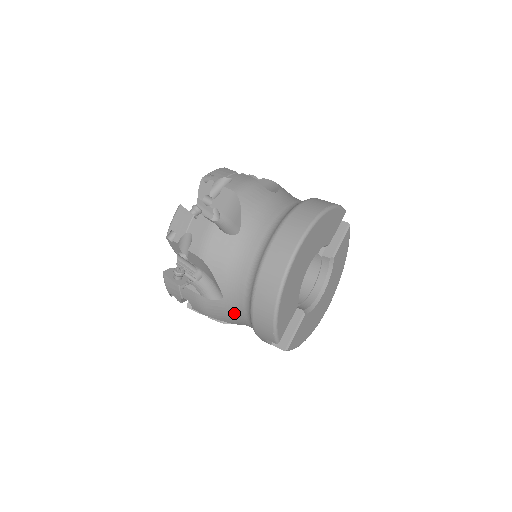
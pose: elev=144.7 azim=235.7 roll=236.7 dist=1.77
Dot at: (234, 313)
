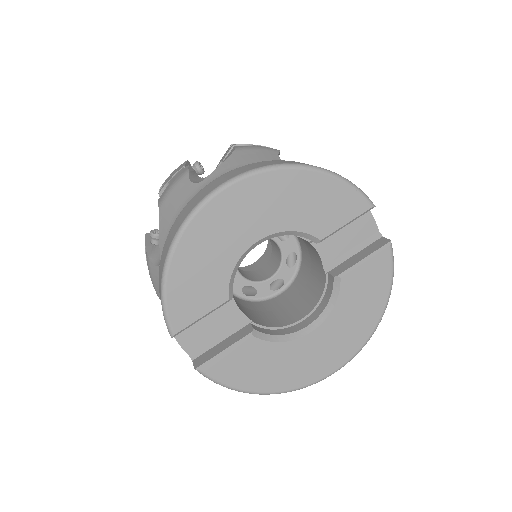
Dot at: occluded
